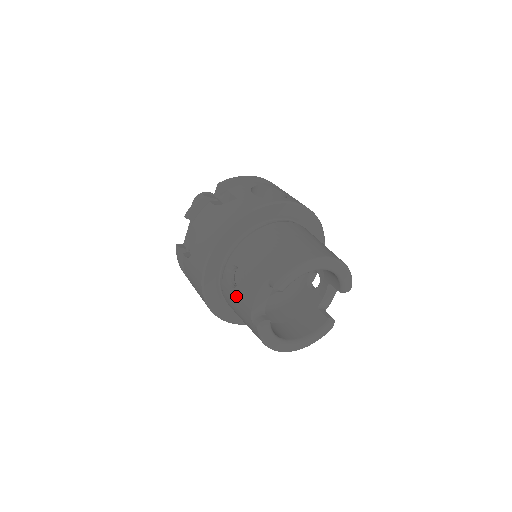
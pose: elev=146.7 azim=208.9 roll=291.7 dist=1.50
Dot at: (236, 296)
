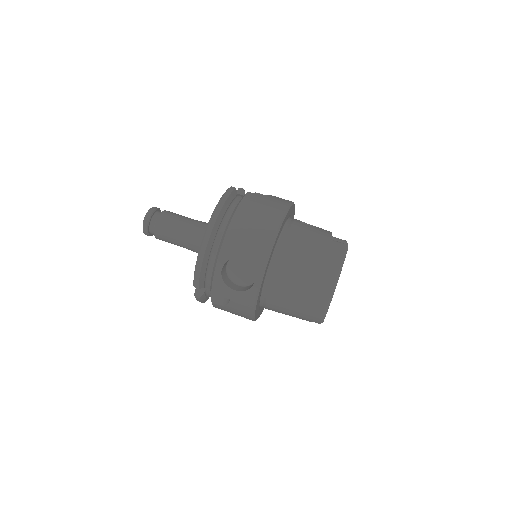
Dot at: occluded
